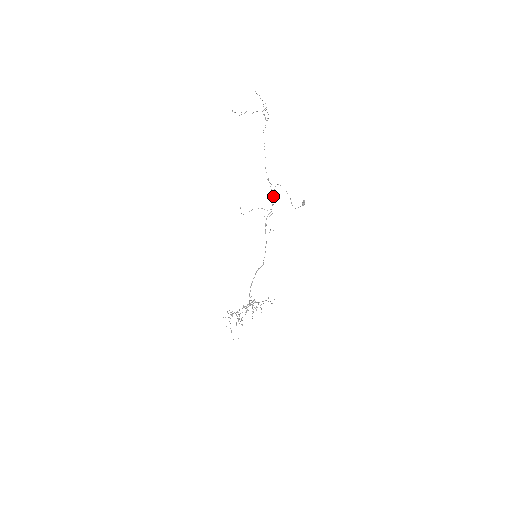
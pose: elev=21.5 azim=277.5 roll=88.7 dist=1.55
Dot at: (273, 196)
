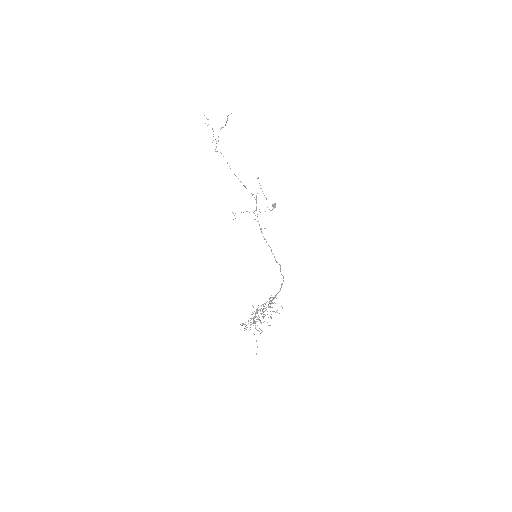
Dot at: occluded
